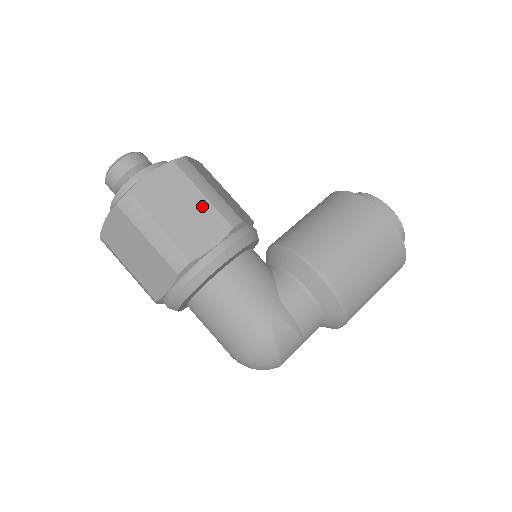
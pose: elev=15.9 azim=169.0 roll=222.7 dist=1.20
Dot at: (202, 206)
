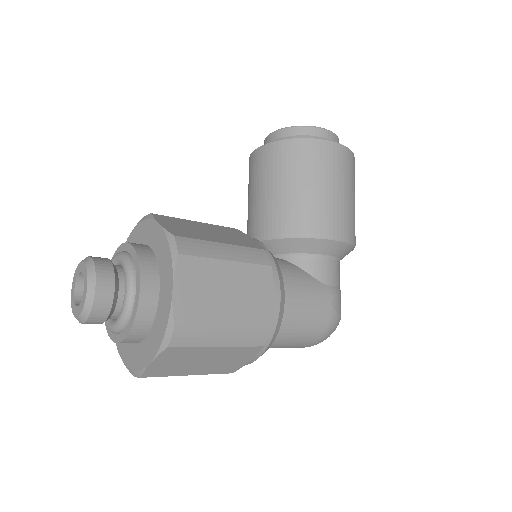
Dot at: (238, 273)
